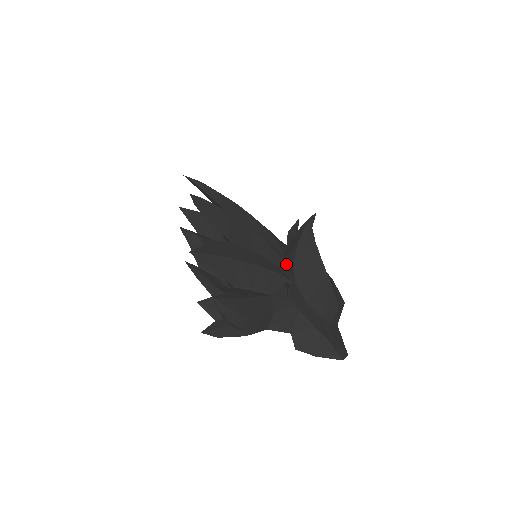
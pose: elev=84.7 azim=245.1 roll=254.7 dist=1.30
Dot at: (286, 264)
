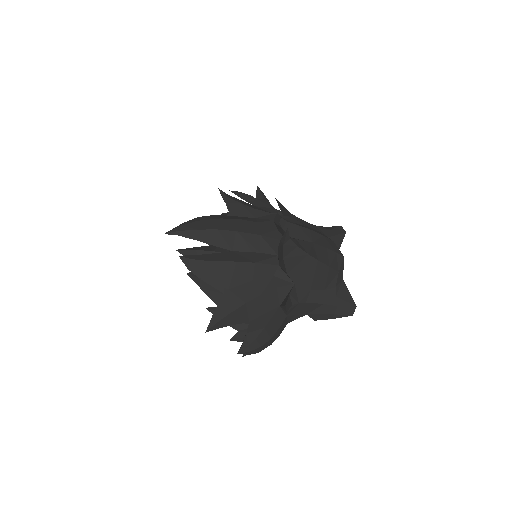
Dot at: (282, 269)
